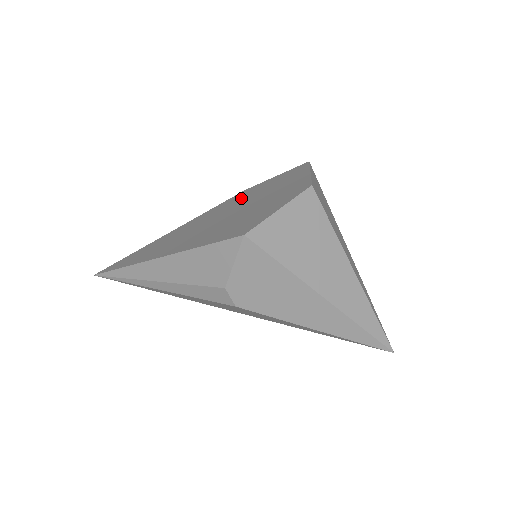
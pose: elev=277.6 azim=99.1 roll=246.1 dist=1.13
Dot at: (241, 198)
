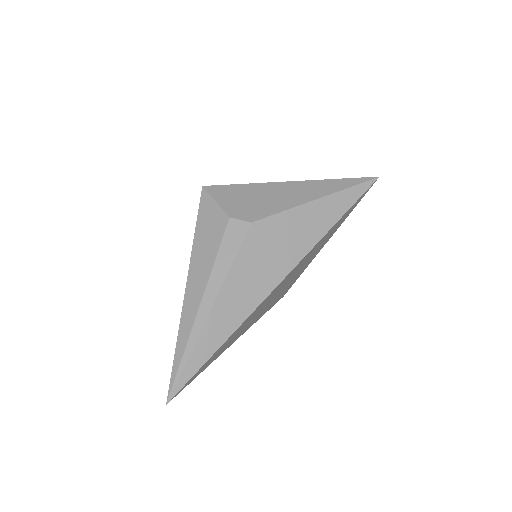
Dot at: occluded
